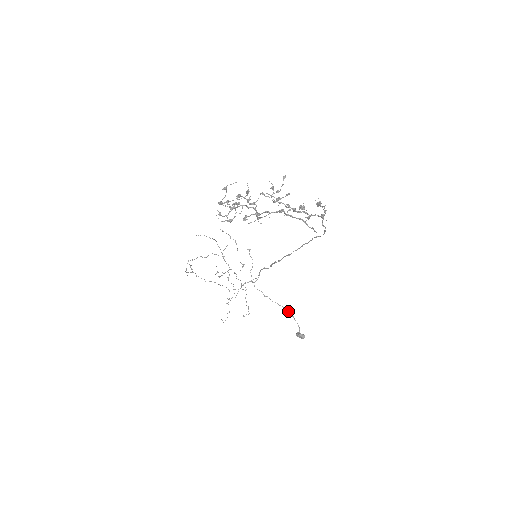
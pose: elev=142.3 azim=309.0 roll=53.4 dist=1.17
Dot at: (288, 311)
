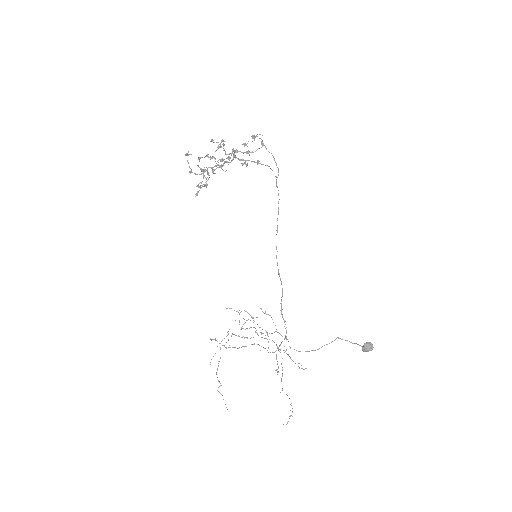
Dot at: (337, 337)
